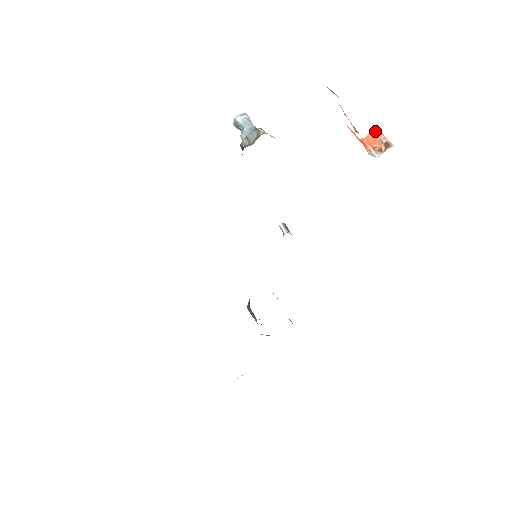
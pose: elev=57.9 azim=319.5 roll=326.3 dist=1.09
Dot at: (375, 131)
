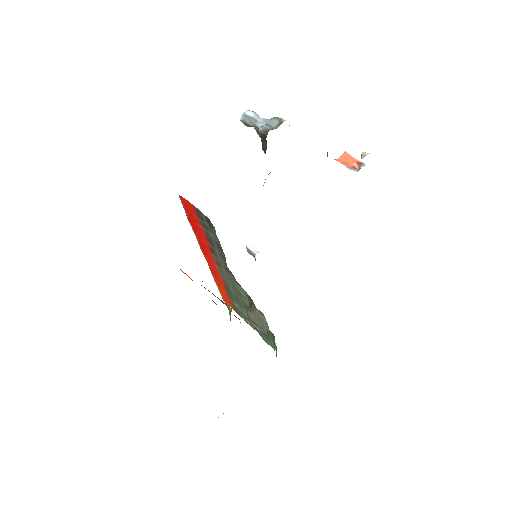
Dot at: (346, 154)
